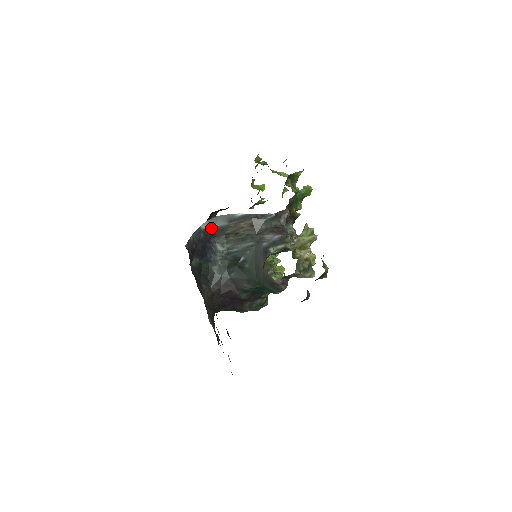
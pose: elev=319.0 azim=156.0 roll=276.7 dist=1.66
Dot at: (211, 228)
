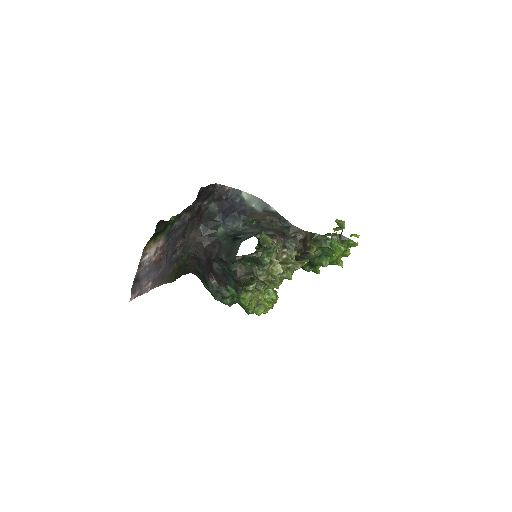
Dot at: (249, 204)
